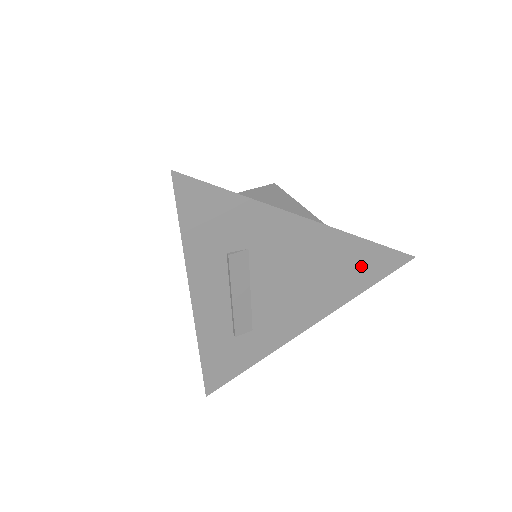
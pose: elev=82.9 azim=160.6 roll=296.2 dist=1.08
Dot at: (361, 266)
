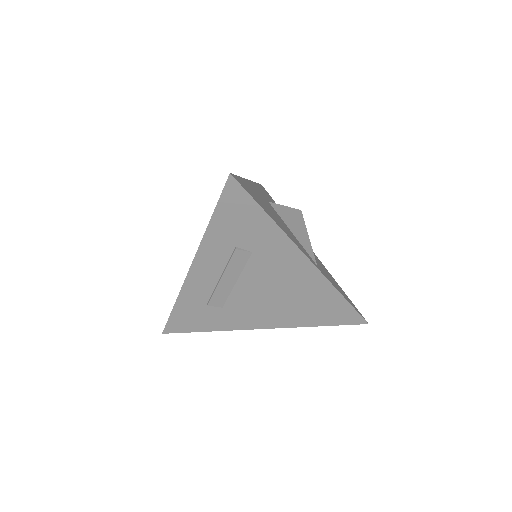
Dot at: (326, 308)
